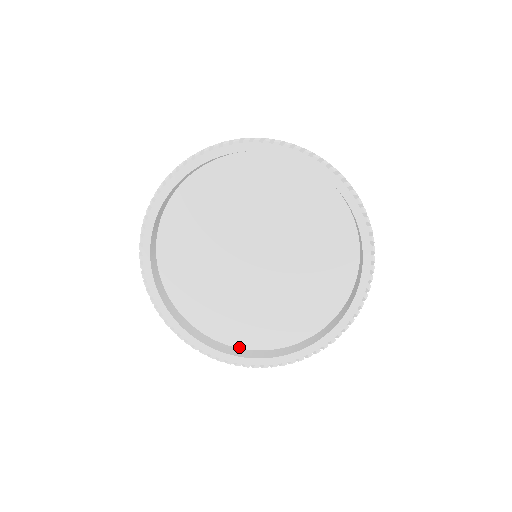
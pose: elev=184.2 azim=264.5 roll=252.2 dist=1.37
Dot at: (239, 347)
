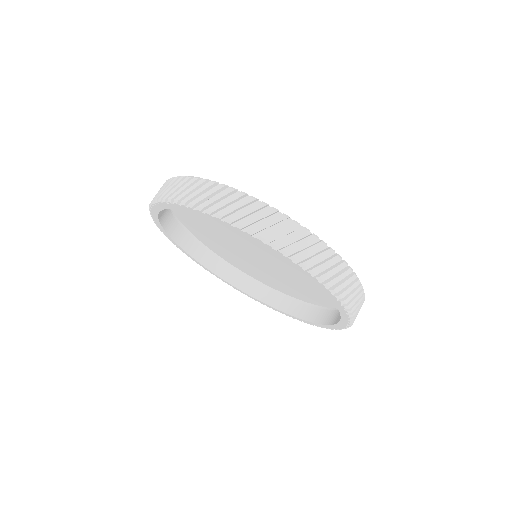
Dot at: (255, 278)
